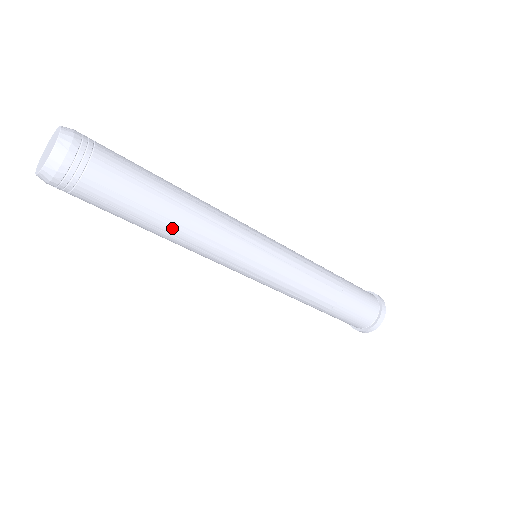
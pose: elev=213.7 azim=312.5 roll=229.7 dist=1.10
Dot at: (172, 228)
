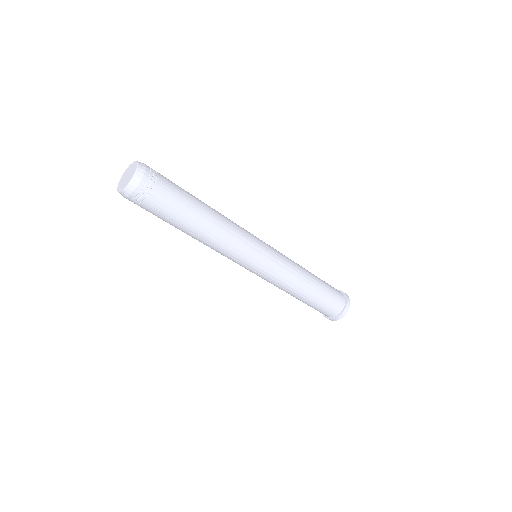
Dot at: (200, 233)
